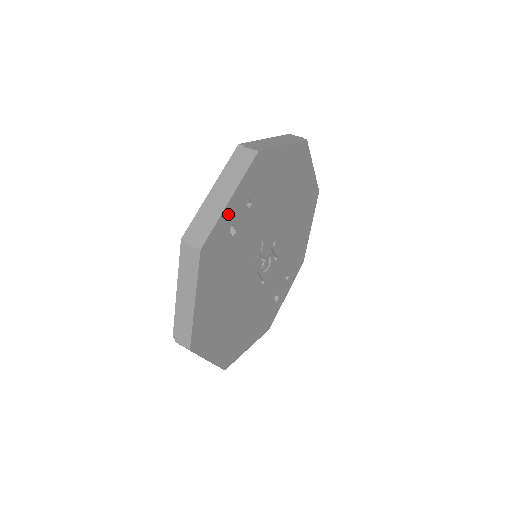
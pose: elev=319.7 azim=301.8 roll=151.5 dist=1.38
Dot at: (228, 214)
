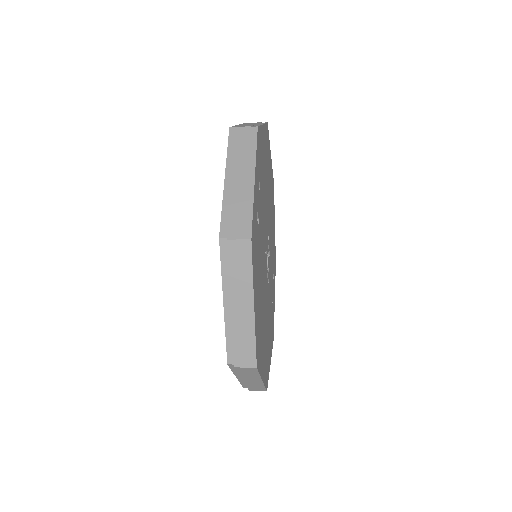
Dot at: (255, 198)
